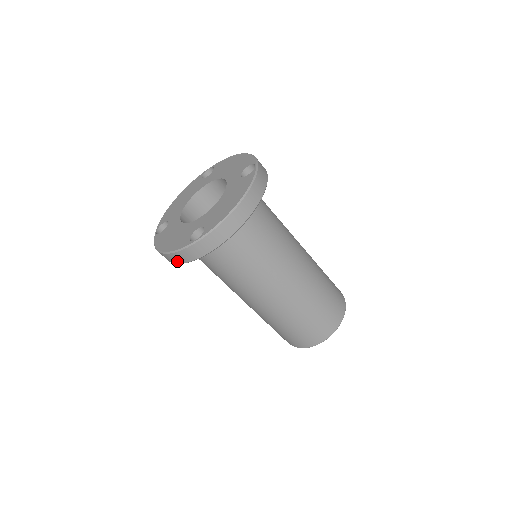
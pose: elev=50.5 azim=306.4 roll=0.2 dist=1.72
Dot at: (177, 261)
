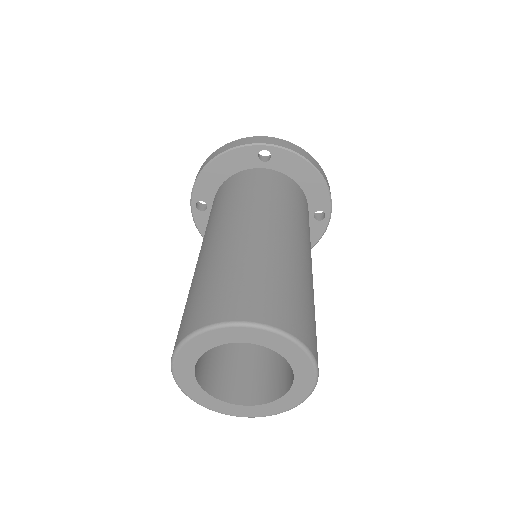
Dot at: (224, 150)
